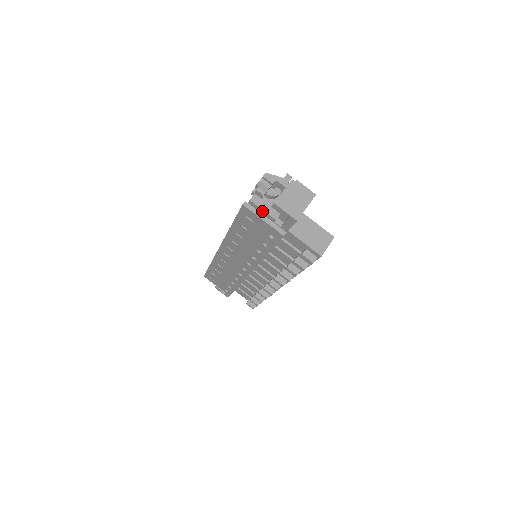
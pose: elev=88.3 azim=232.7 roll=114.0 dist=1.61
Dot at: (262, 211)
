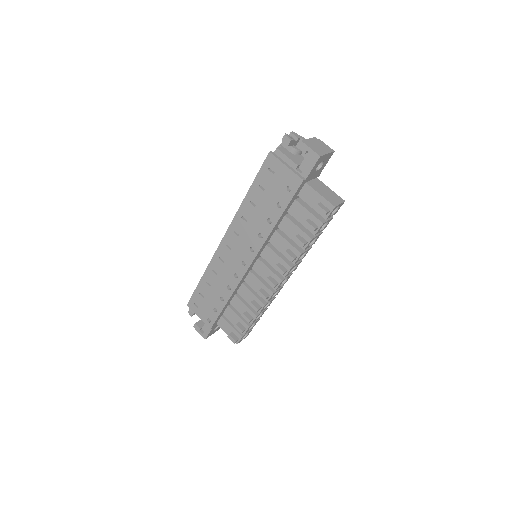
Dot at: (286, 158)
